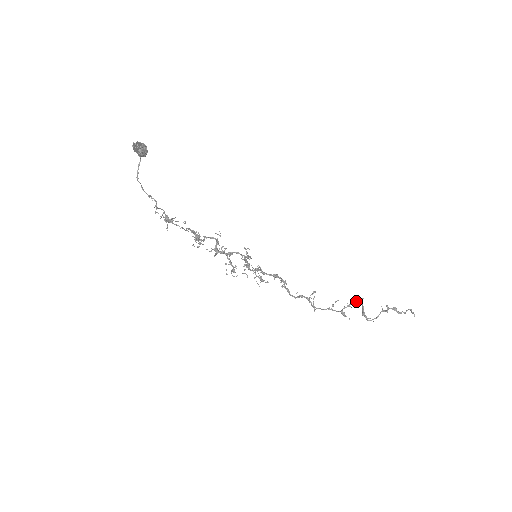
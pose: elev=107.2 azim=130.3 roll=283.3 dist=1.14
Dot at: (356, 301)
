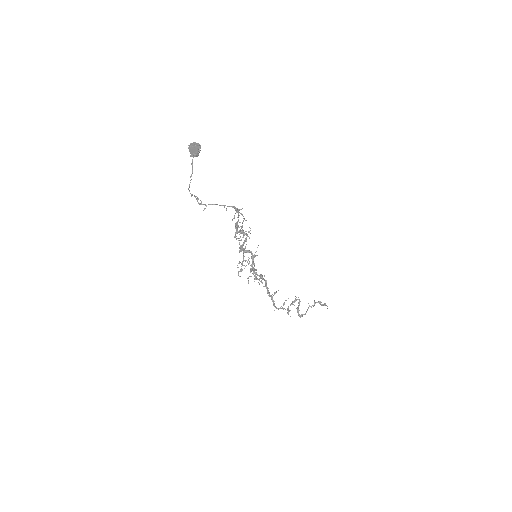
Dot at: (296, 299)
